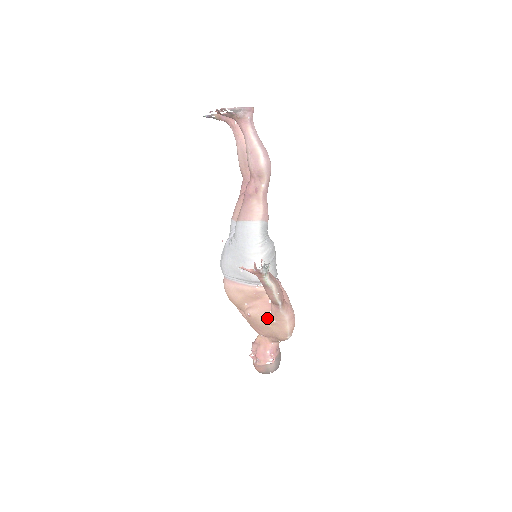
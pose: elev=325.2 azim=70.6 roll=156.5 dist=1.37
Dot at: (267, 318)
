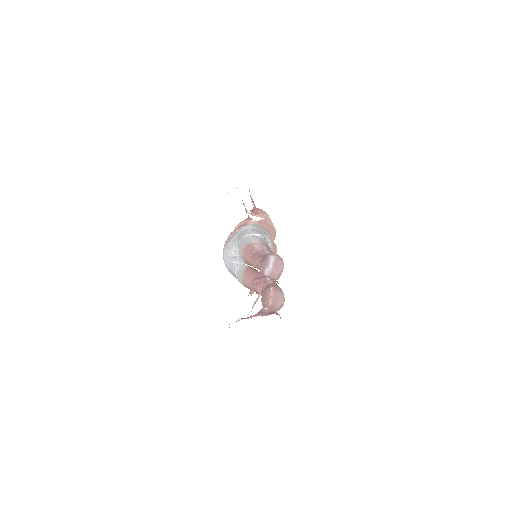
Dot at: occluded
